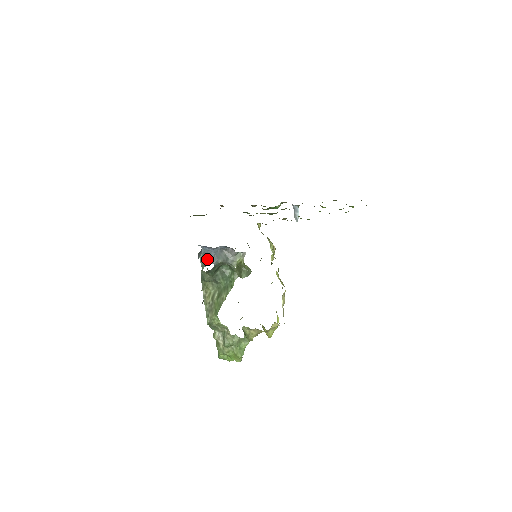
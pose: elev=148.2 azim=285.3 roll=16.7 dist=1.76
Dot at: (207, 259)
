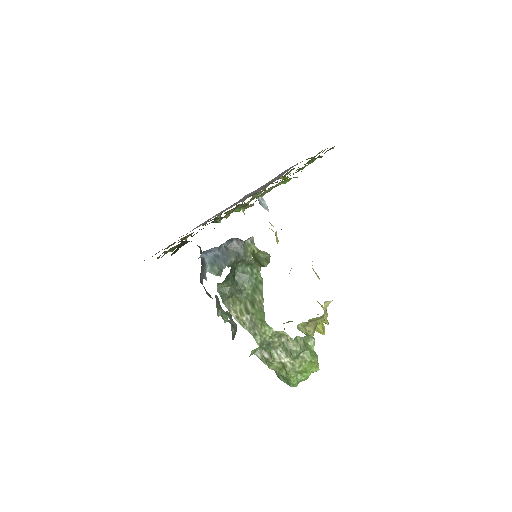
Dot at: (218, 264)
